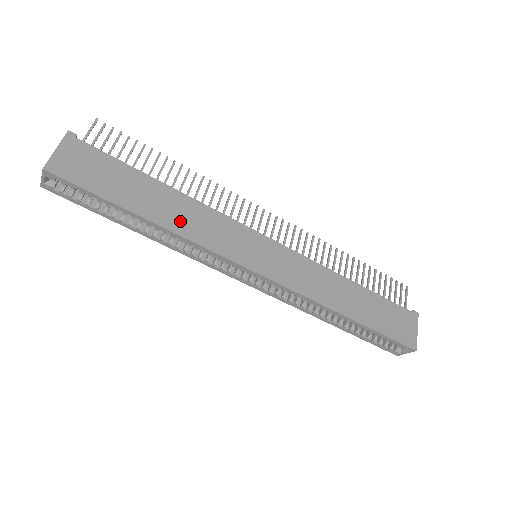
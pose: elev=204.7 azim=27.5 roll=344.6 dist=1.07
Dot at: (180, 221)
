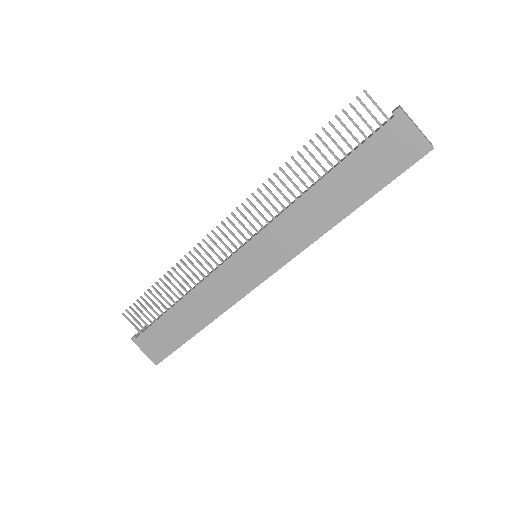
Dot at: (208, 310)
